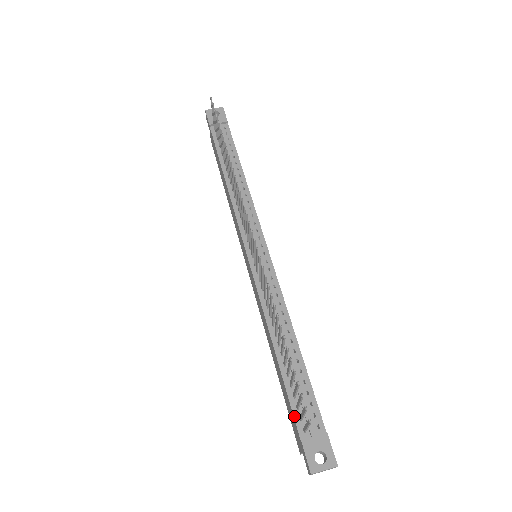
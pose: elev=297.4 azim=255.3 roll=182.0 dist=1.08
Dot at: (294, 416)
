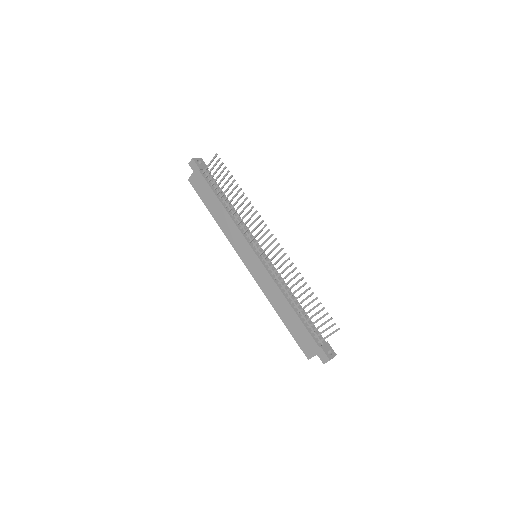
Dot at: (312, 336)
